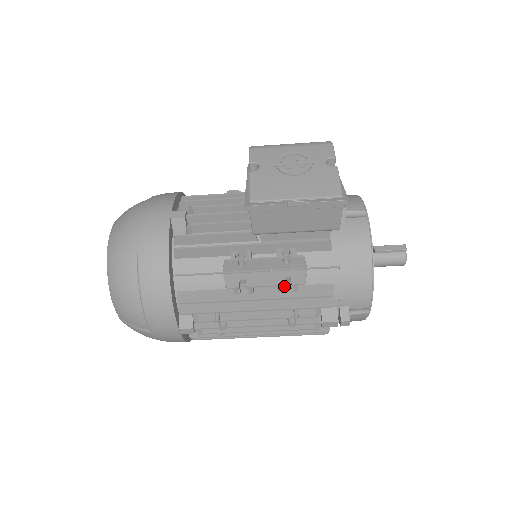
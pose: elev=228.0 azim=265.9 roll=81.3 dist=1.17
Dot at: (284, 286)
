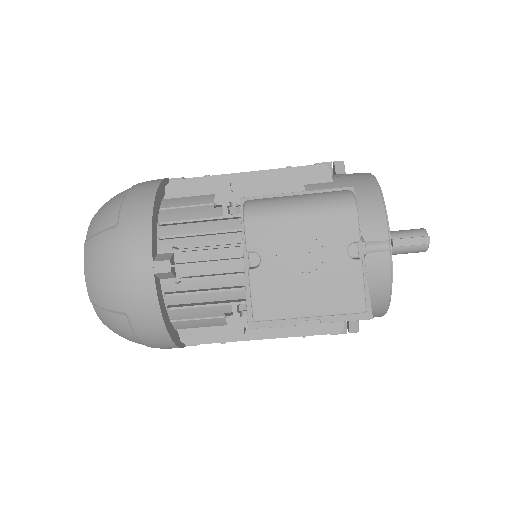
Dot at: (292, 329)
